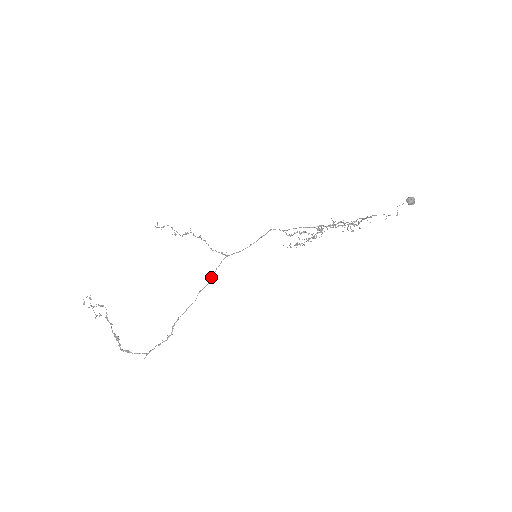
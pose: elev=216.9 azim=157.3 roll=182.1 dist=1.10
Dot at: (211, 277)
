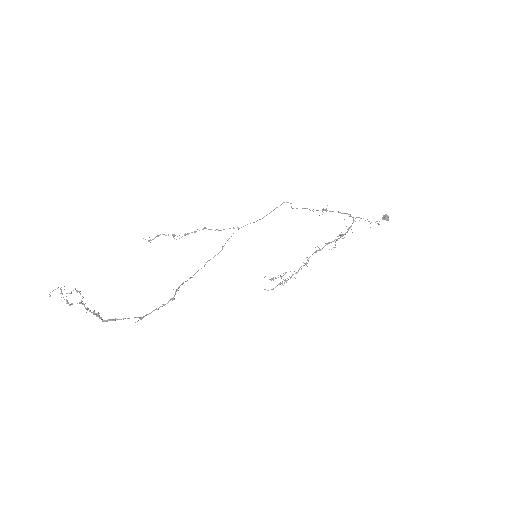
Dot at: (222, 246)
